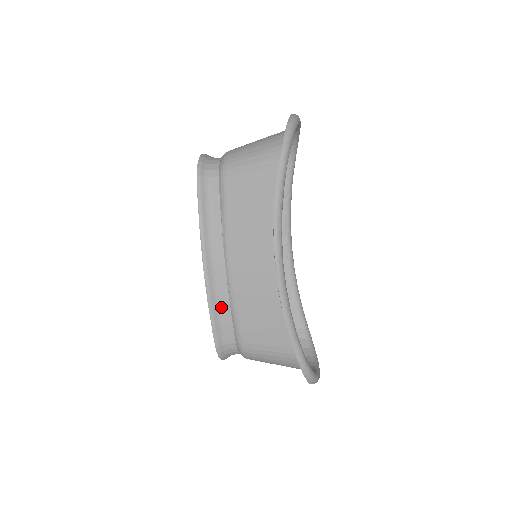
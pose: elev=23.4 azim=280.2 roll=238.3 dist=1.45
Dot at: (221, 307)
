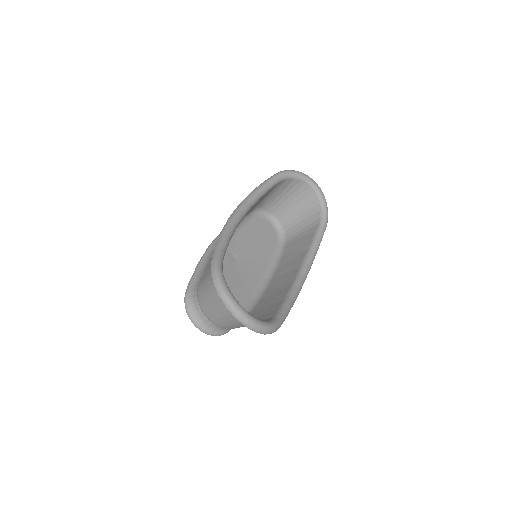
Dot at: (204, 266)
